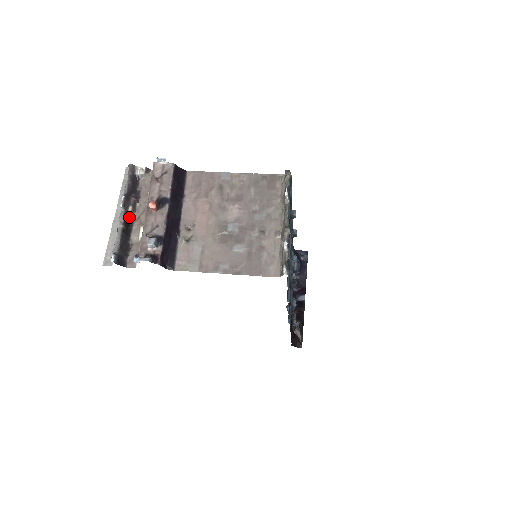
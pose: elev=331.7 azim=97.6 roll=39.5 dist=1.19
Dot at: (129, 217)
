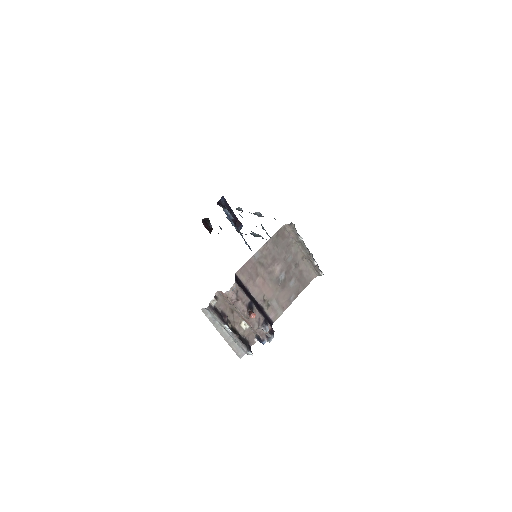
Dot at: (232, 329)
